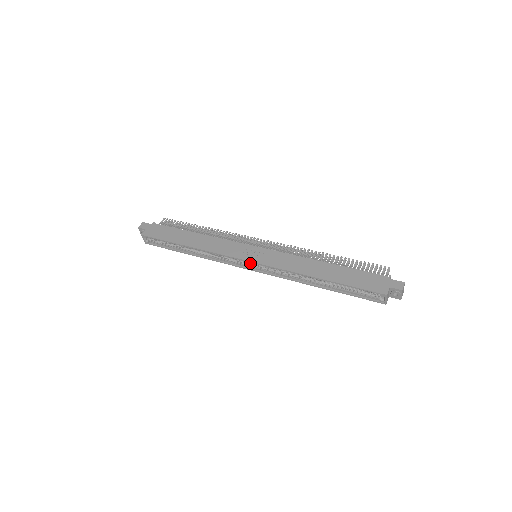
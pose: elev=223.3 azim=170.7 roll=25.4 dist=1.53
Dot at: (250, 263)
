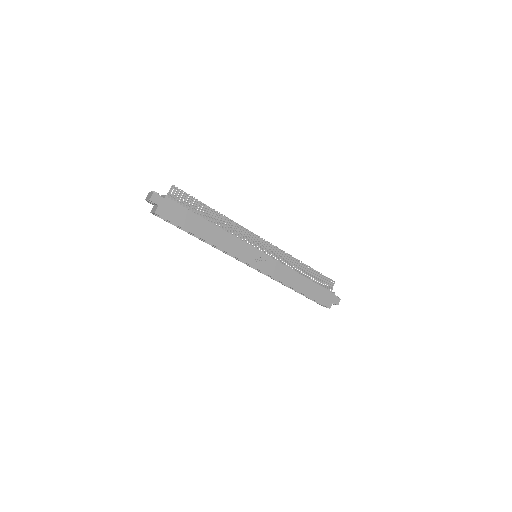
Dot at: occluded
